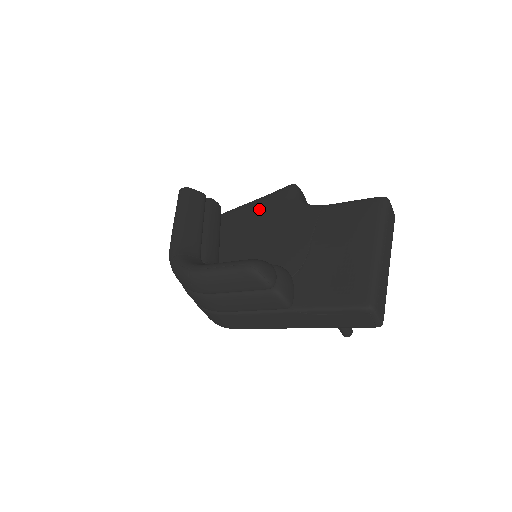
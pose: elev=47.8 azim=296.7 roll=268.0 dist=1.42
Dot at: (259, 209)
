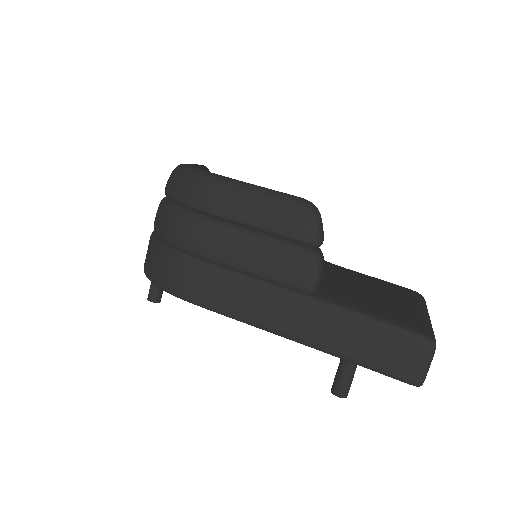
Dot at: occluded
